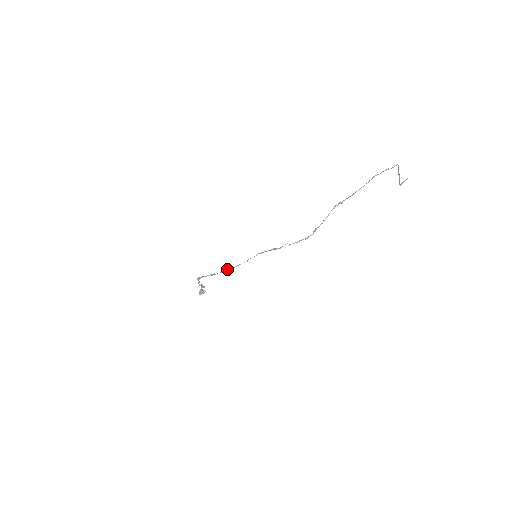
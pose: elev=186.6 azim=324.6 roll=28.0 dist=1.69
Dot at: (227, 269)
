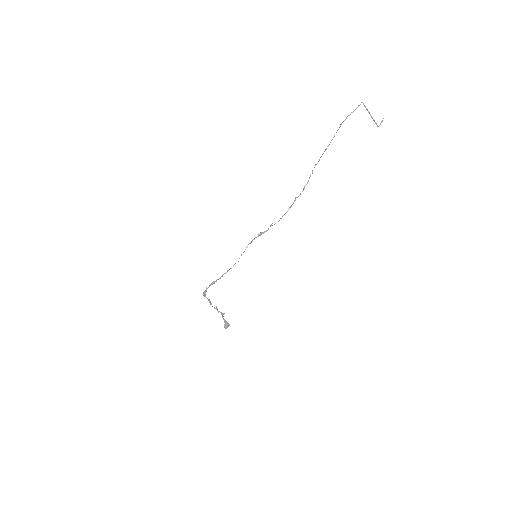
Dot at: (225, 273)
